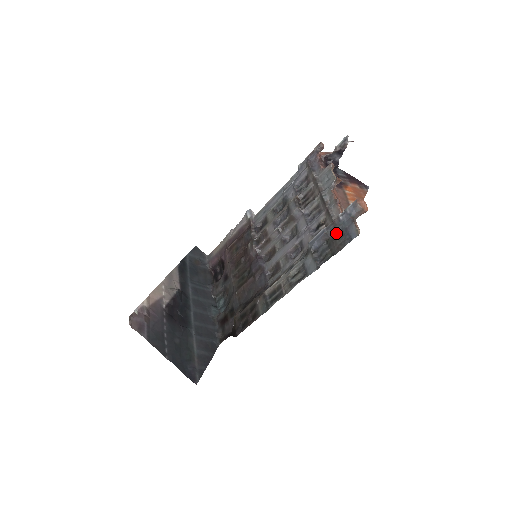
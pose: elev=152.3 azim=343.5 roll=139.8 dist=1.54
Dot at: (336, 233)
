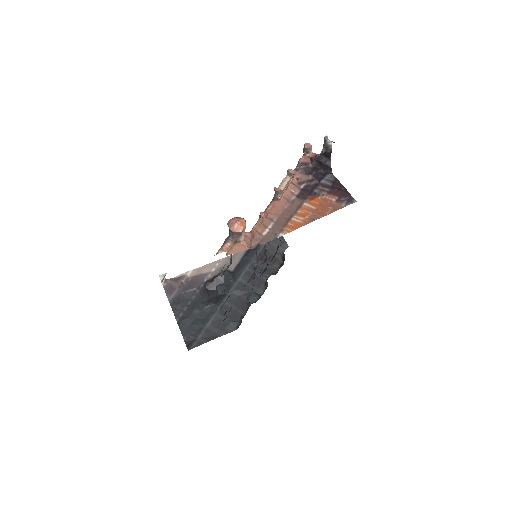
Dot at: occluded
